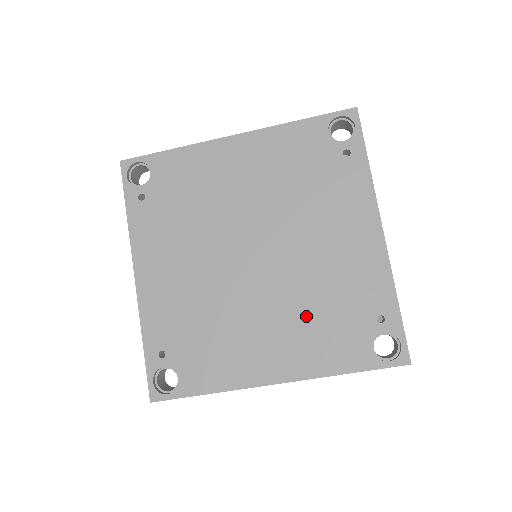
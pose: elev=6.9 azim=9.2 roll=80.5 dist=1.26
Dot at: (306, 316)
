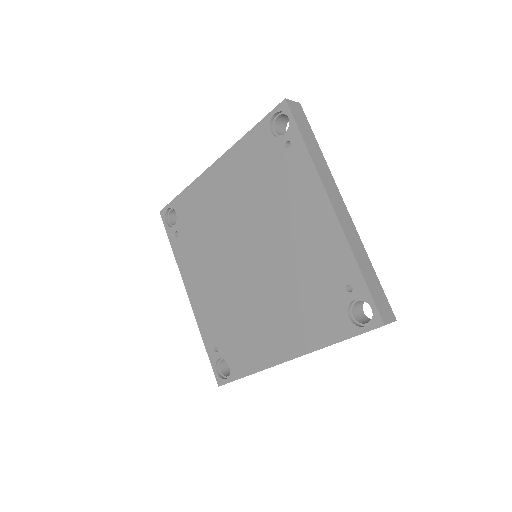
Dot at: (294, 299)
